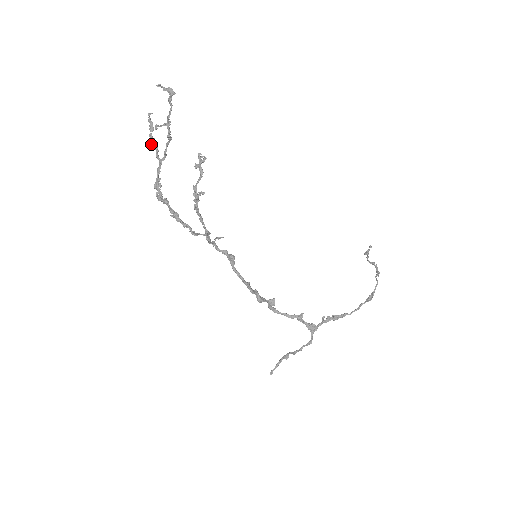
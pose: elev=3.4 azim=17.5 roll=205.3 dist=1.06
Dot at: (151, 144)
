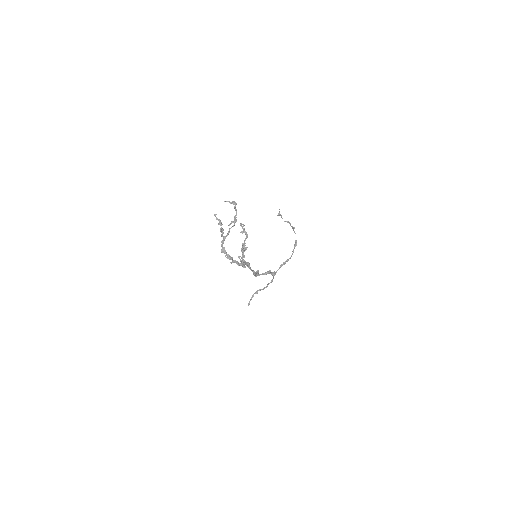
Dot at: (221, 232)
